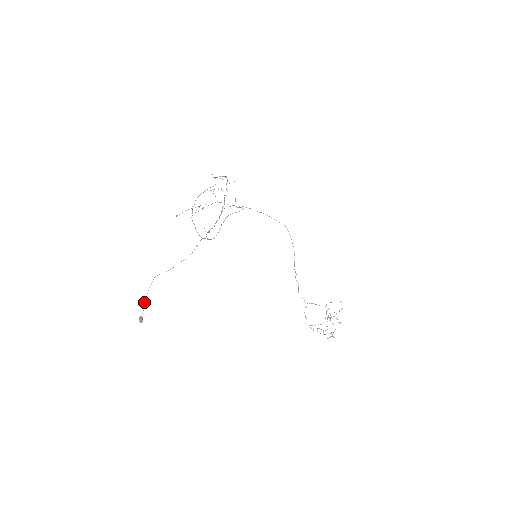
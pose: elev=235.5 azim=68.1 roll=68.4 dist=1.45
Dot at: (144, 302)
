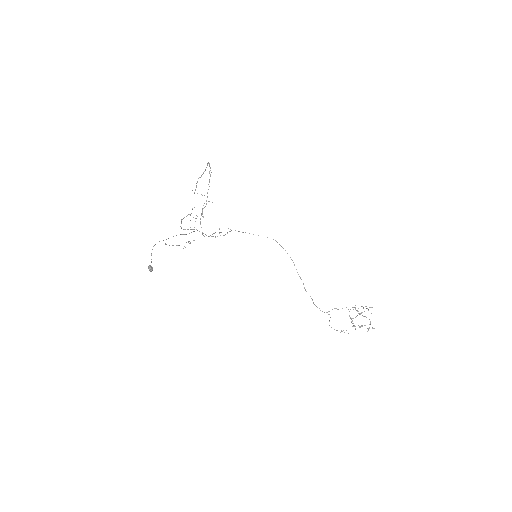
Dot at: occluded
